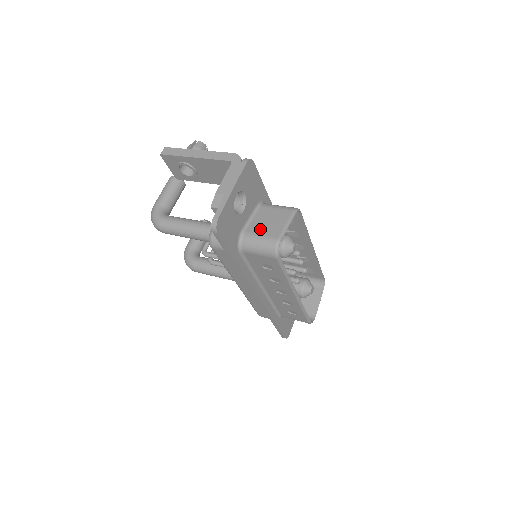
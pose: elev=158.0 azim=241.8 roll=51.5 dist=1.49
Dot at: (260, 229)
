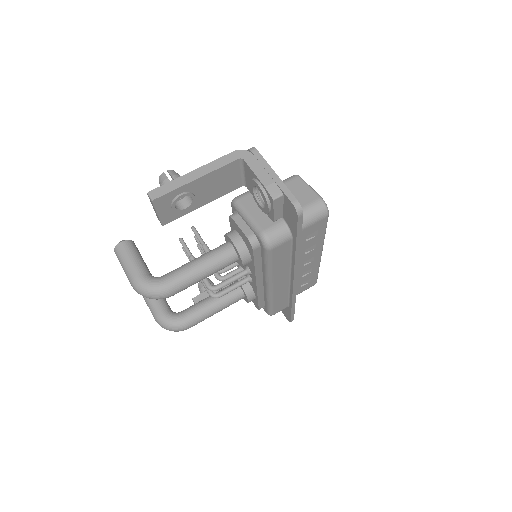
Dot at: occluded
